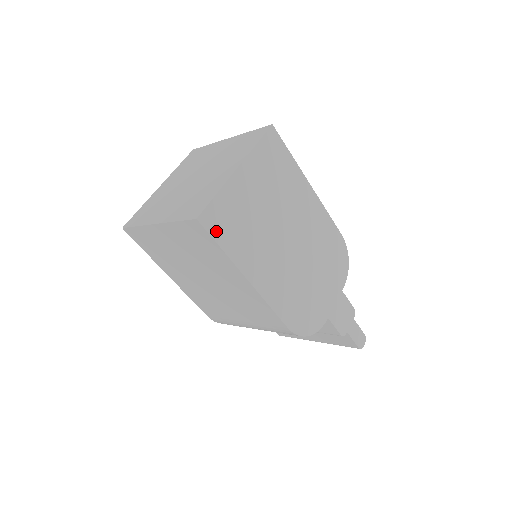
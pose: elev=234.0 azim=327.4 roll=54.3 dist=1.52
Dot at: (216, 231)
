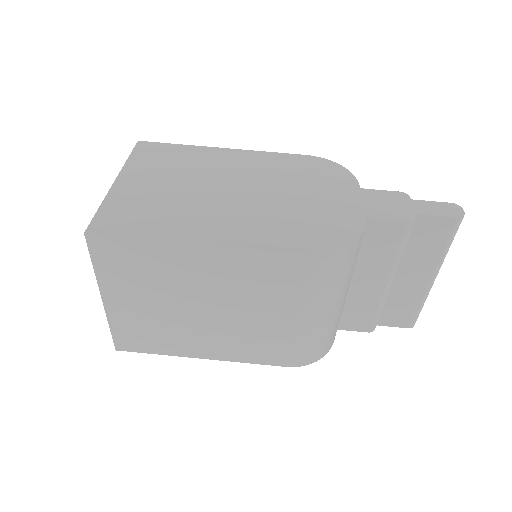
Dot at: (118, 230)
